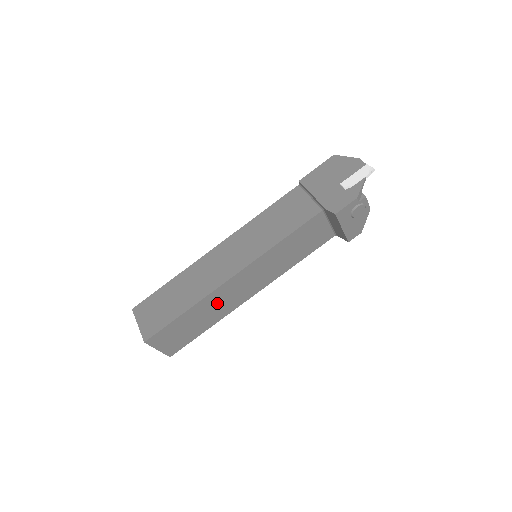
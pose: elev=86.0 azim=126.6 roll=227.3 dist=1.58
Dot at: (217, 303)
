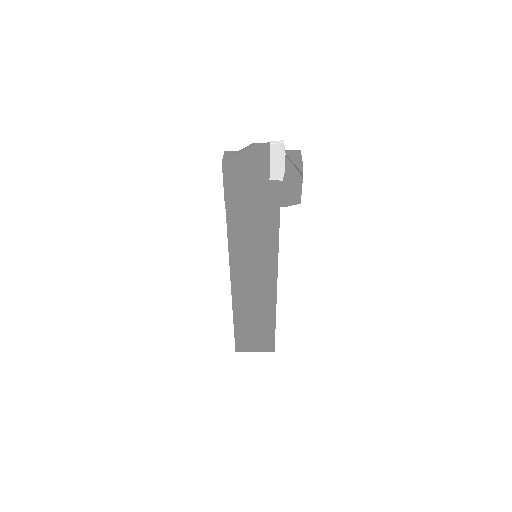
Dot at: occluded
